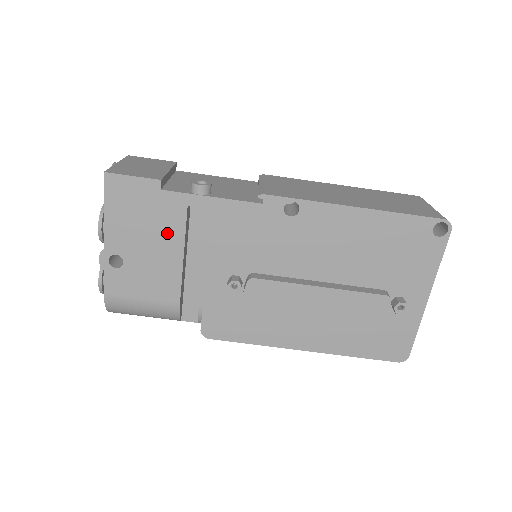
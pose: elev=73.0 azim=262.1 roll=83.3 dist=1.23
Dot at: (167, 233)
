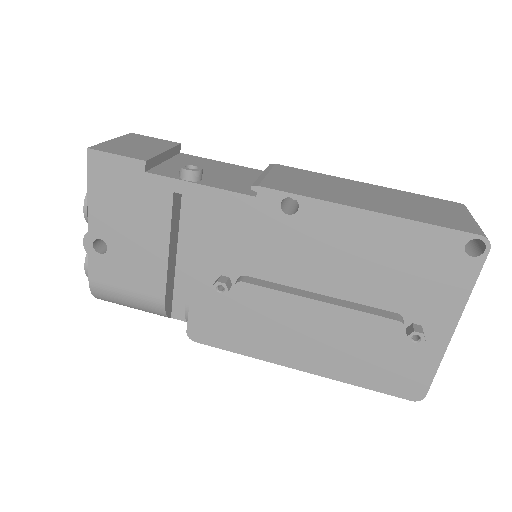
Dot at: (152, 221)
